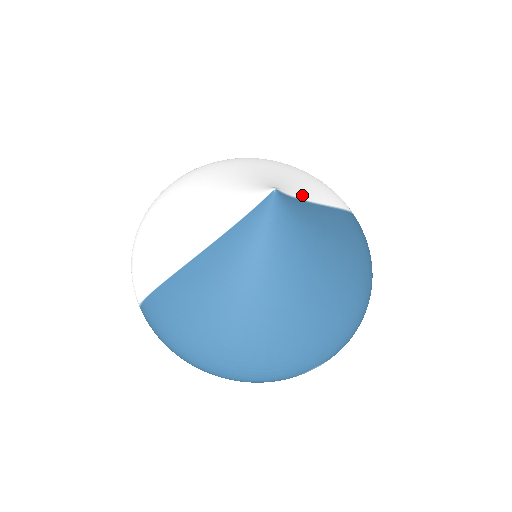
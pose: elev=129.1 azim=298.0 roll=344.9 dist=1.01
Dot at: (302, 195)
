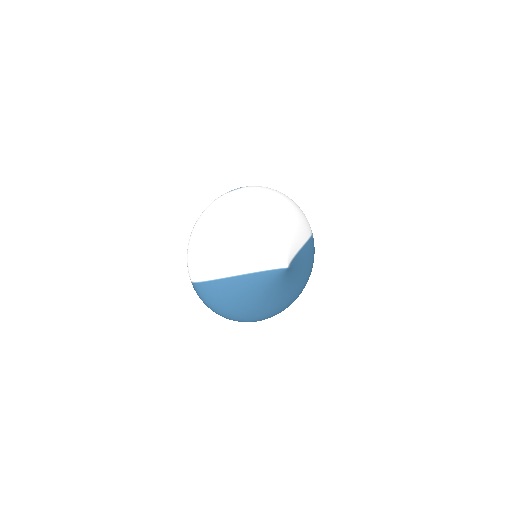
Dot at: (295, 250)
